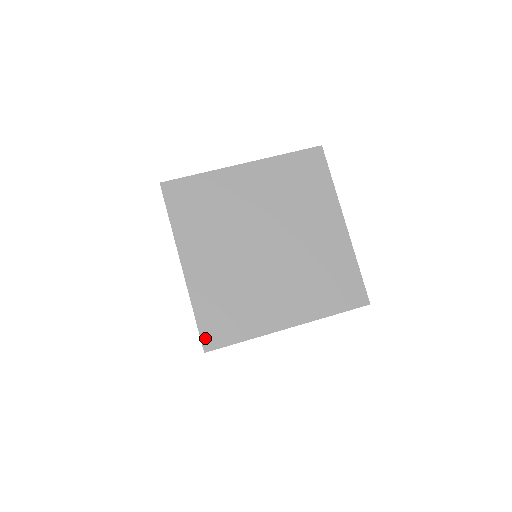
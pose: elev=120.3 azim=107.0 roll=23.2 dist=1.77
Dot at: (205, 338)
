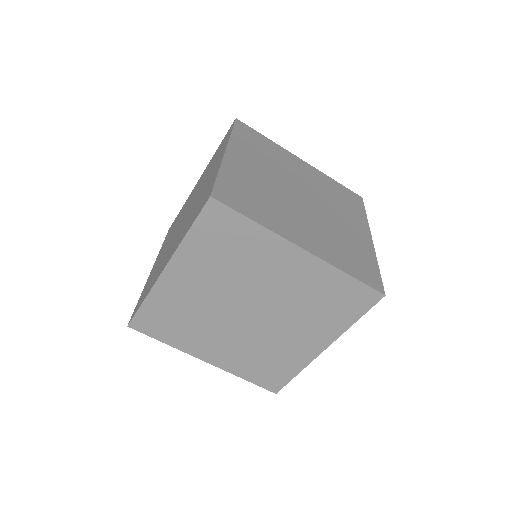
Dot at: (137, 320)
